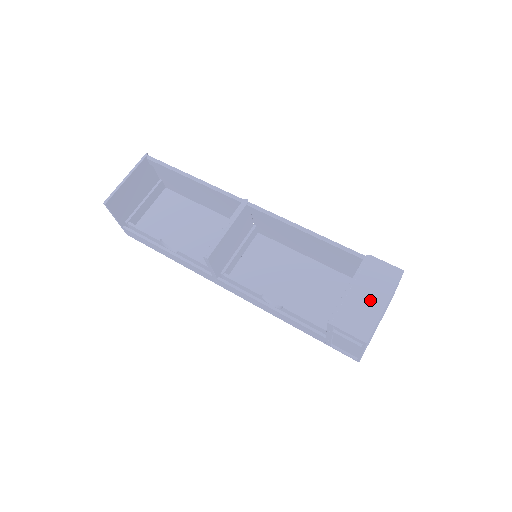
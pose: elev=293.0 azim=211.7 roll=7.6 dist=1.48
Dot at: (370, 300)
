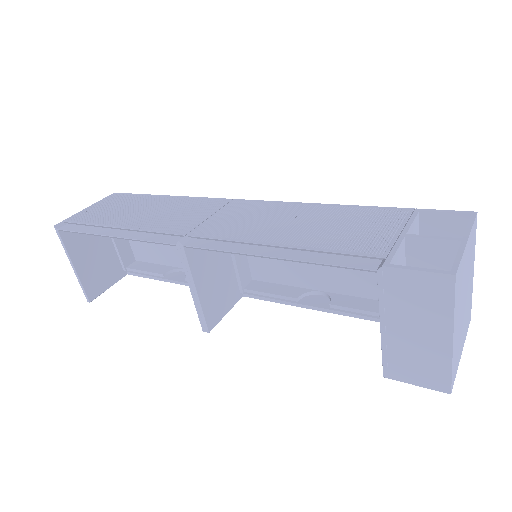
Dot at: (423, 337)
